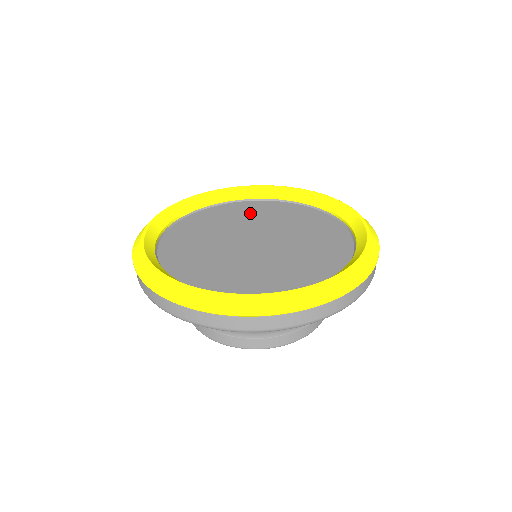
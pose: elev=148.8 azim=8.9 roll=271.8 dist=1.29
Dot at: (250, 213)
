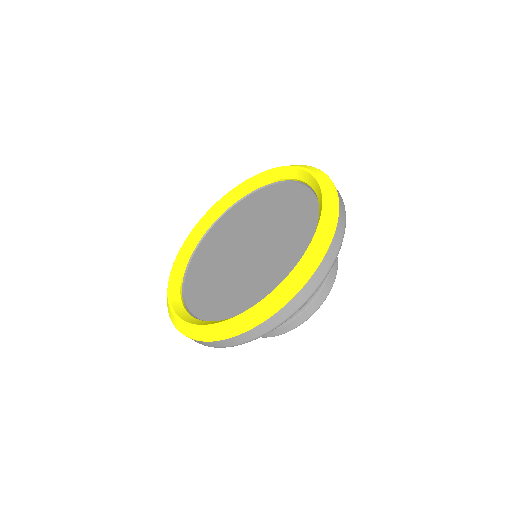
Dot at: (219, 238)
